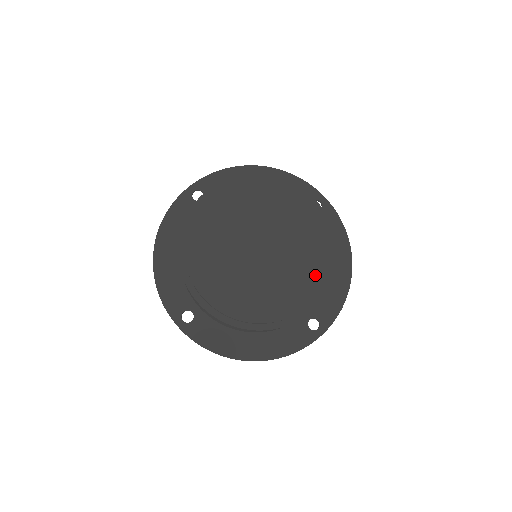
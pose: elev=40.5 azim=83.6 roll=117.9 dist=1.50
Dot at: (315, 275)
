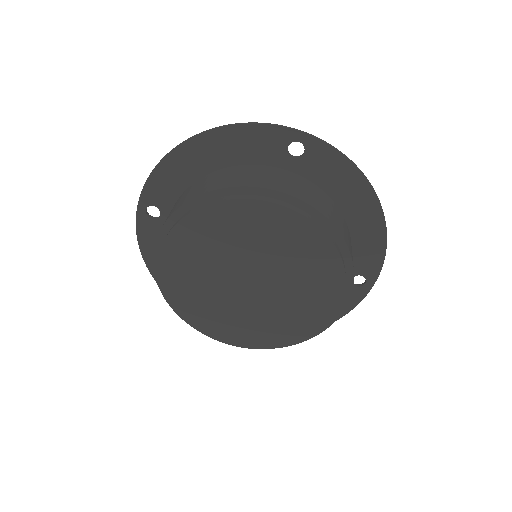
Dot at: (328, 284)
